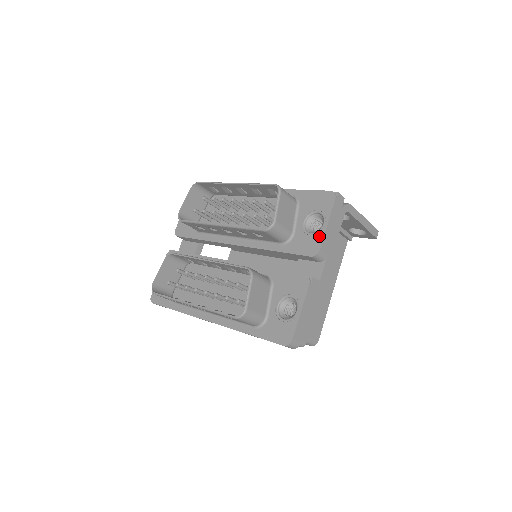
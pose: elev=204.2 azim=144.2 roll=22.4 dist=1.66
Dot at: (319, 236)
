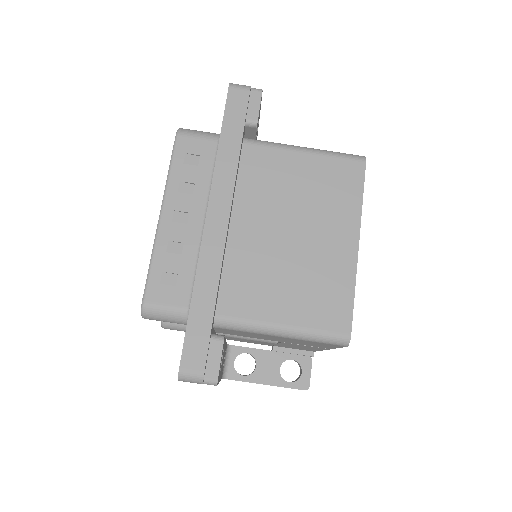
Dot at: occluded
